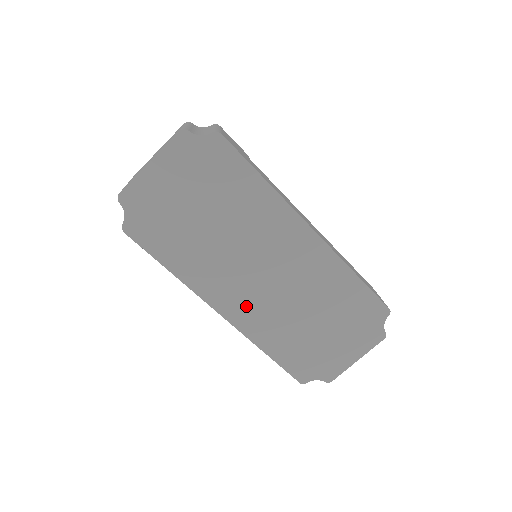
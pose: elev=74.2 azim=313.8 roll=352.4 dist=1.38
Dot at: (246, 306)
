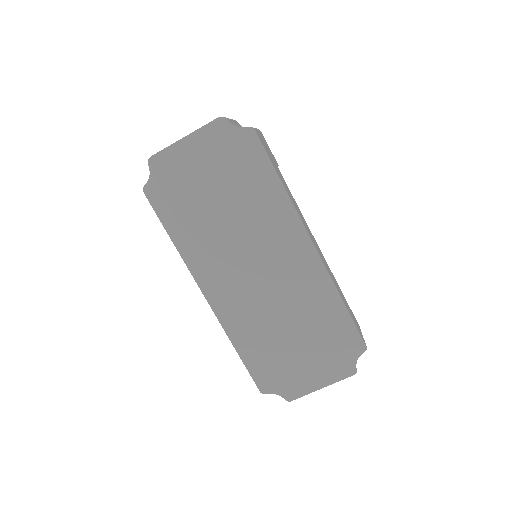
Dot at: (231, 297)
